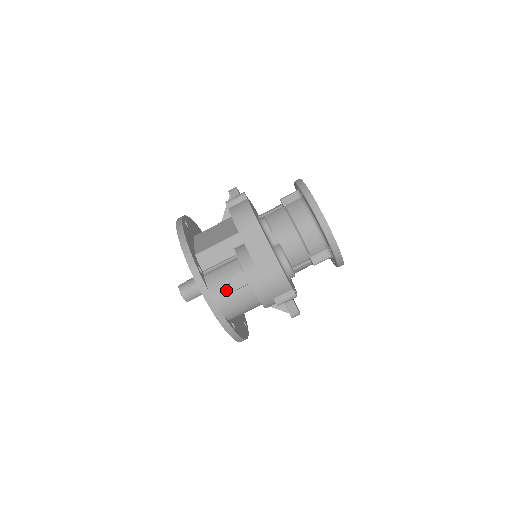
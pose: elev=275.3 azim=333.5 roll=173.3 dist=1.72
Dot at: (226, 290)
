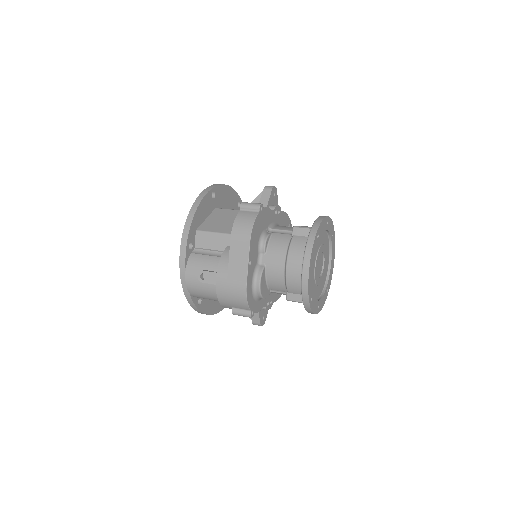
Dot at: (198, 277)
